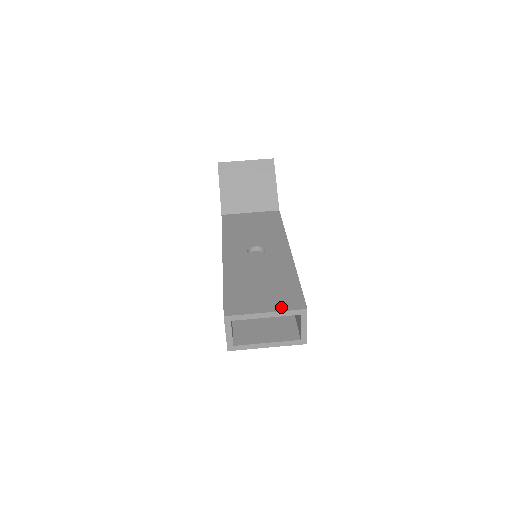
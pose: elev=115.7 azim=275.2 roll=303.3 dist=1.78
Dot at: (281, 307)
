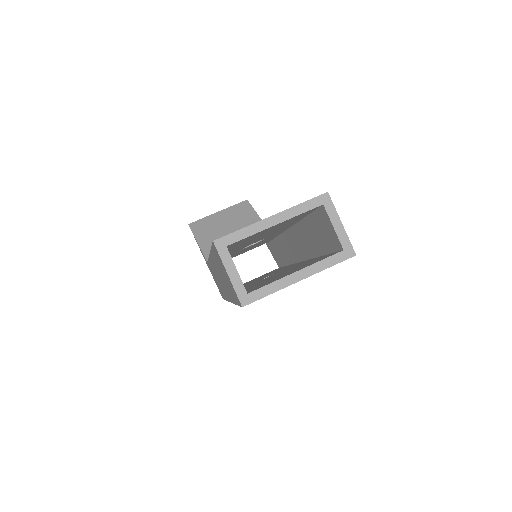
Dot at: (291, 207)
